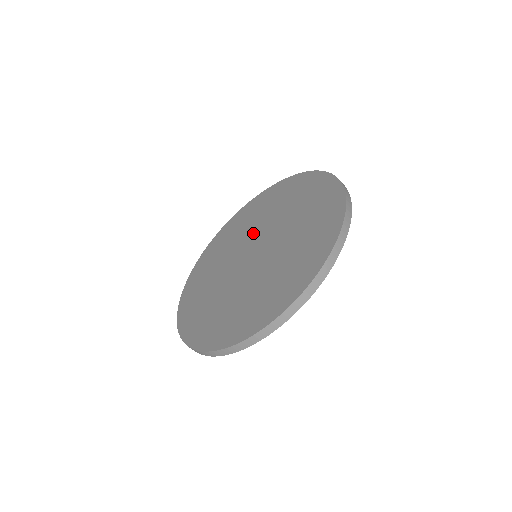
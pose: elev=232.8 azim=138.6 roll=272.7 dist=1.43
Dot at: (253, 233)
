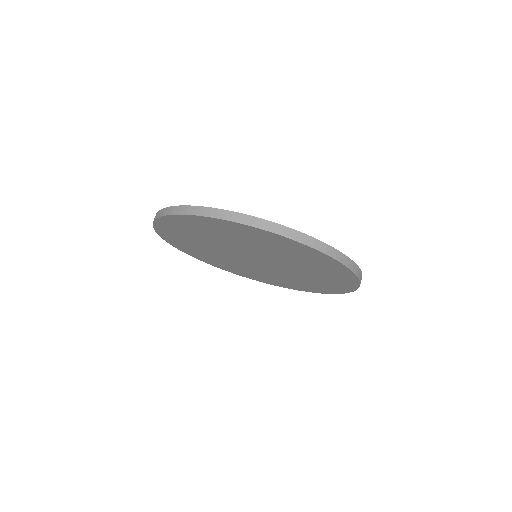
Dot at: occluded
